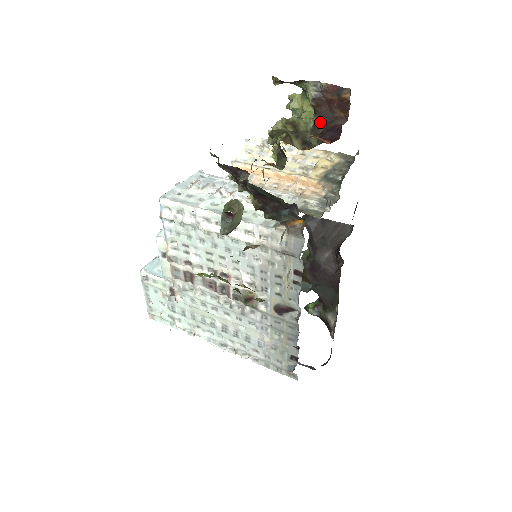
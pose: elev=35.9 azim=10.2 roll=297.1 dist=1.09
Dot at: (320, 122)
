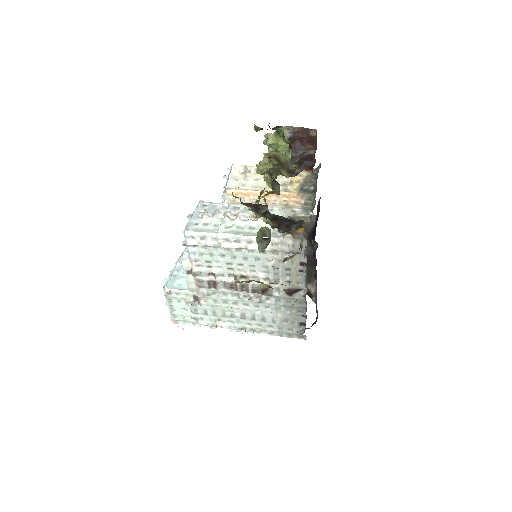
Dot at: (296, 154)
